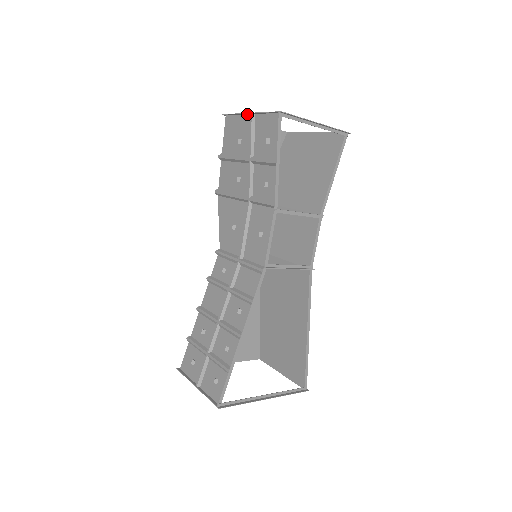
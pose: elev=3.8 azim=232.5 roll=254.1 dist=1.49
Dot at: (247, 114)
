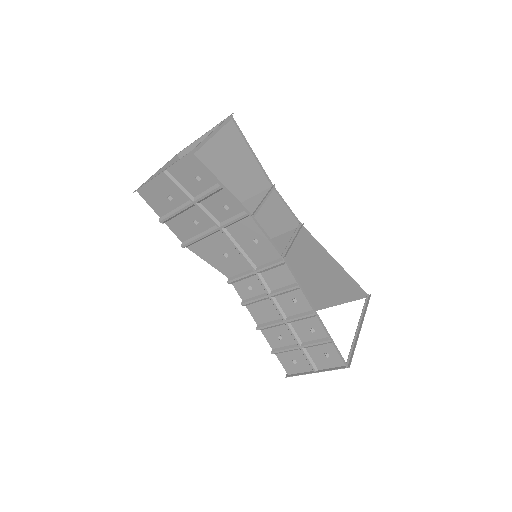
Dot at: (158, 175)
